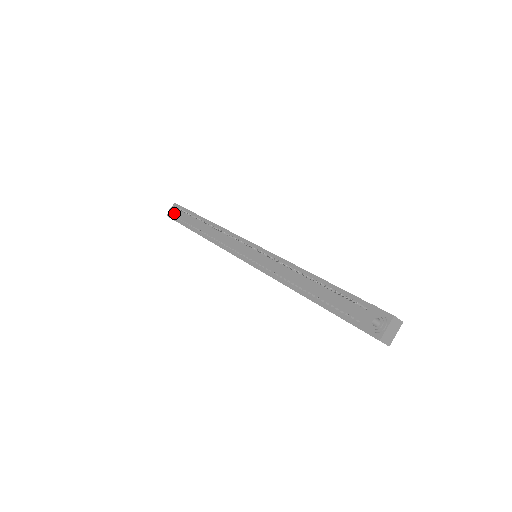
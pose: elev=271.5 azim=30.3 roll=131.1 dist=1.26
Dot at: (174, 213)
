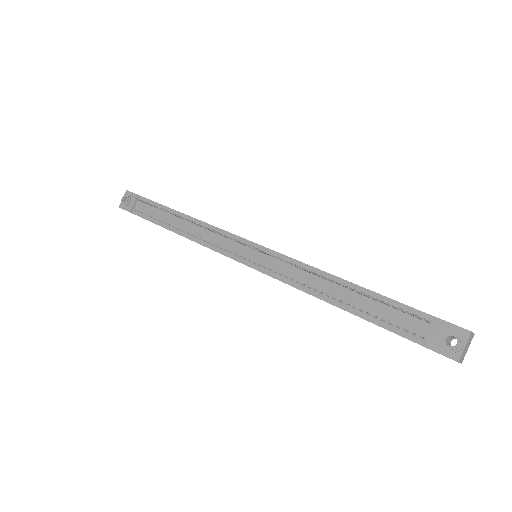
Dot at: (129, 204)
